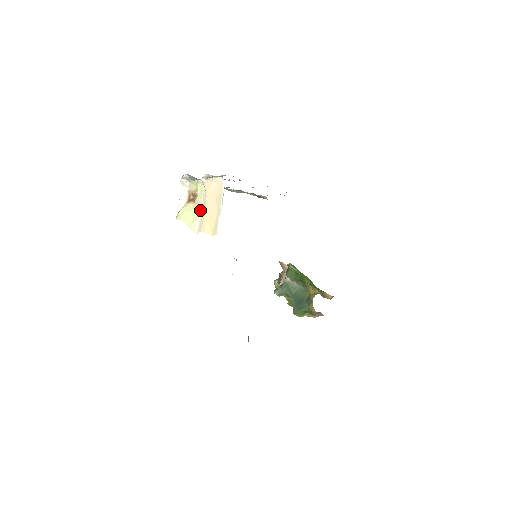
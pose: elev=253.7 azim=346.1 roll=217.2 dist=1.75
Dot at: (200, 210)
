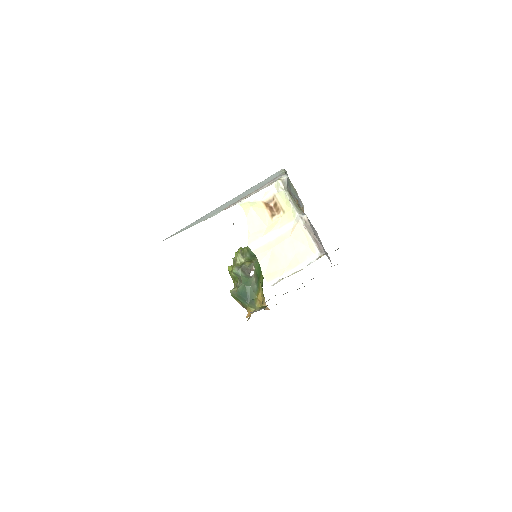
Dot at: (271, 234)
